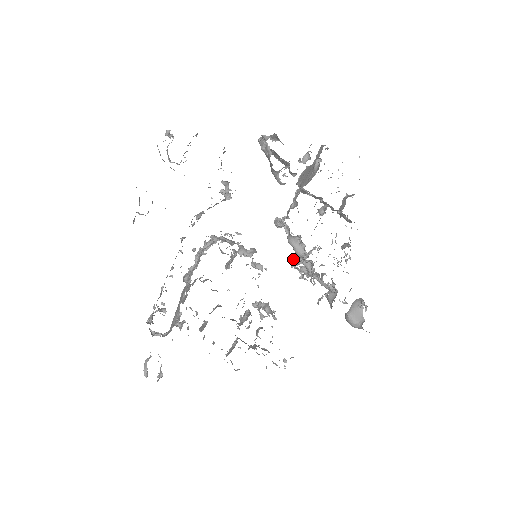
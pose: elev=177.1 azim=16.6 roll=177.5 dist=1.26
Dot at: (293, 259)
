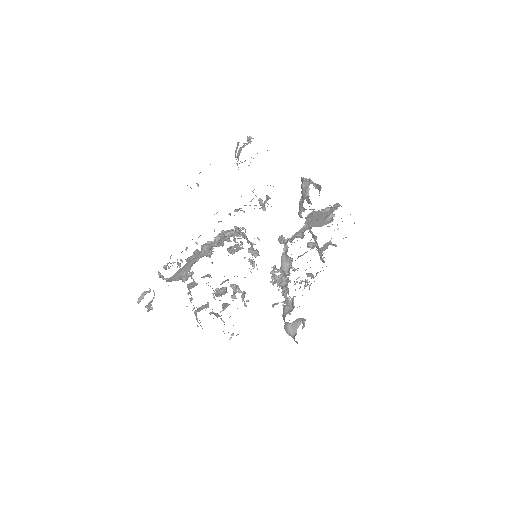
Dot at: occluded
